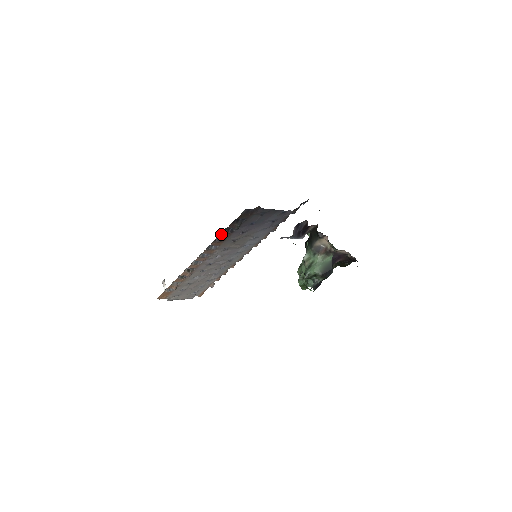
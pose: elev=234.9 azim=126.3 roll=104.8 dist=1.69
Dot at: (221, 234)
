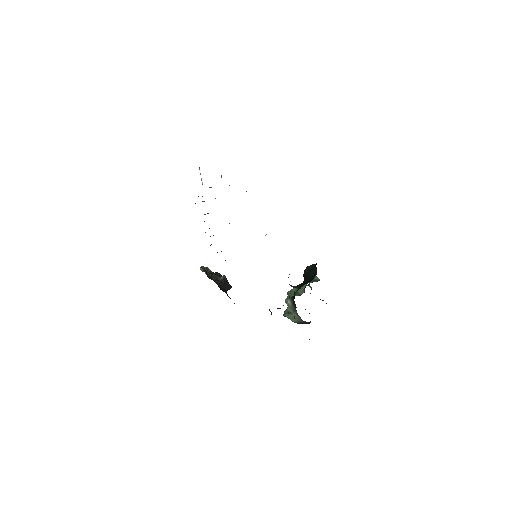
Dot at: occluded
